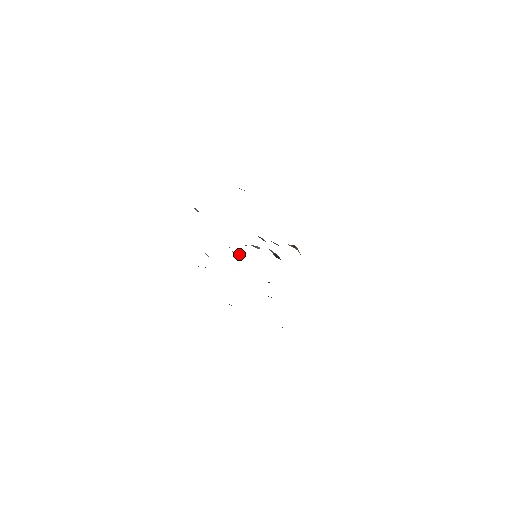
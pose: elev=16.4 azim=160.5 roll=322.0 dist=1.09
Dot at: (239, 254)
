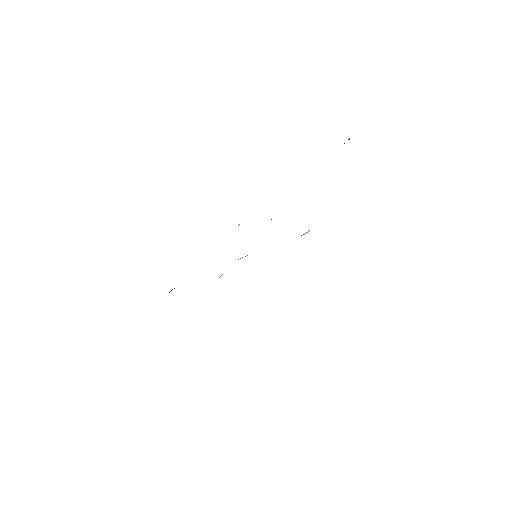
Dot at: occluded
